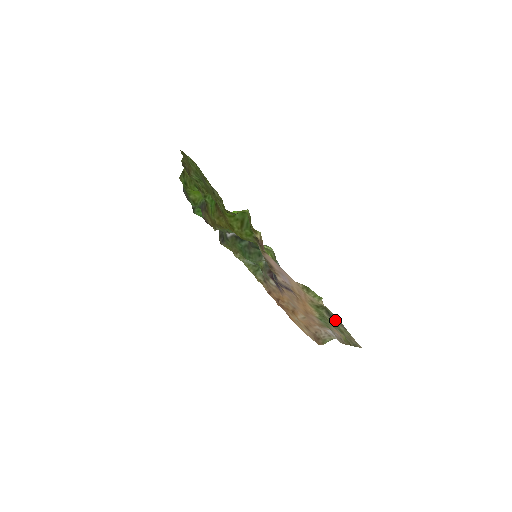
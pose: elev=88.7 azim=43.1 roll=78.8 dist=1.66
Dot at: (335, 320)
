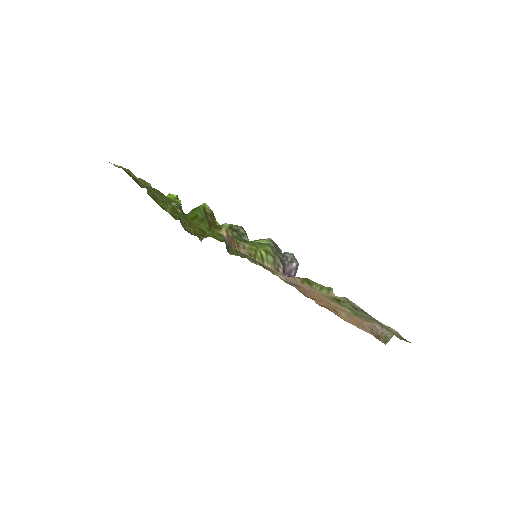
Dot at: (363, 313)
